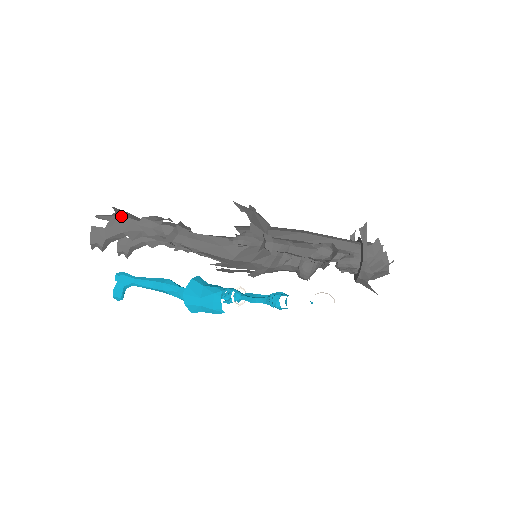
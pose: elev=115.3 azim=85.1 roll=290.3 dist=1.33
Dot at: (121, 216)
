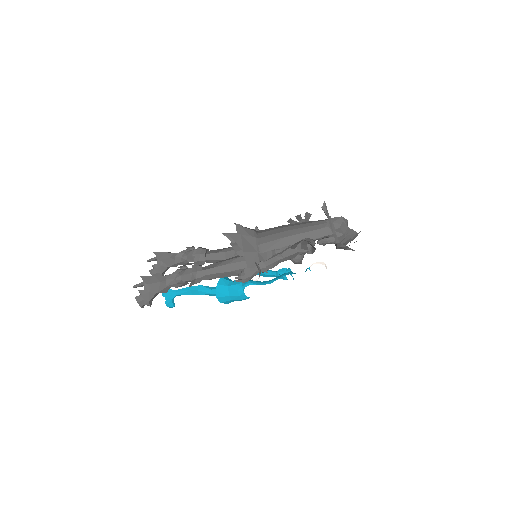
Dot at: (151, 284)
